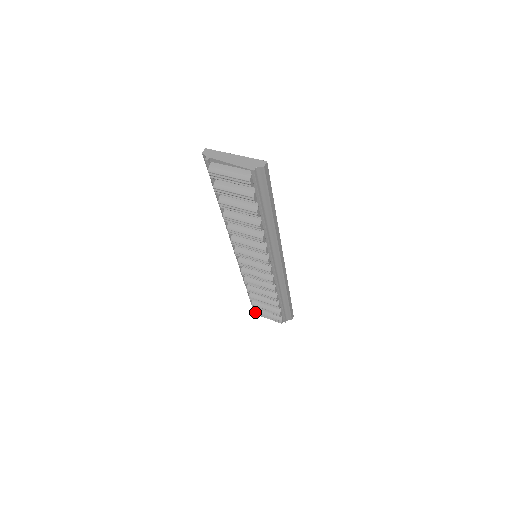
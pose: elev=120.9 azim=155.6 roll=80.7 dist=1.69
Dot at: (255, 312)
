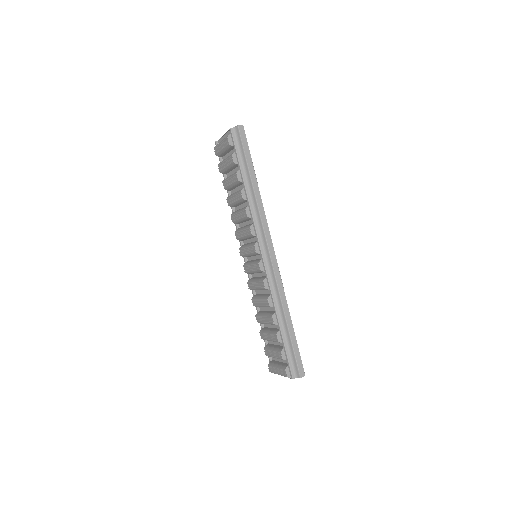
Dot at: (269, 366)
